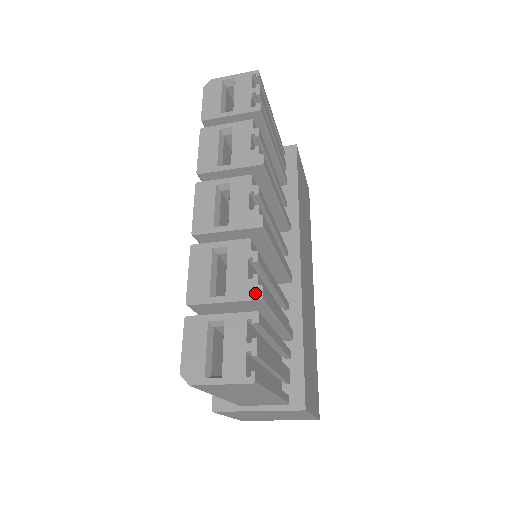
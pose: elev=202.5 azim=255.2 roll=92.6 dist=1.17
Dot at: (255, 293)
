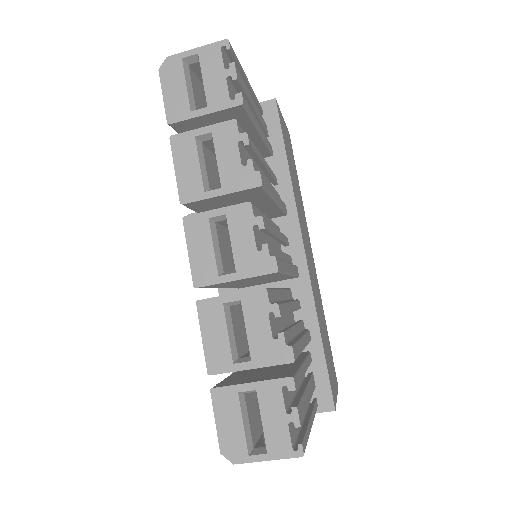
Dot at: (285, 356)
